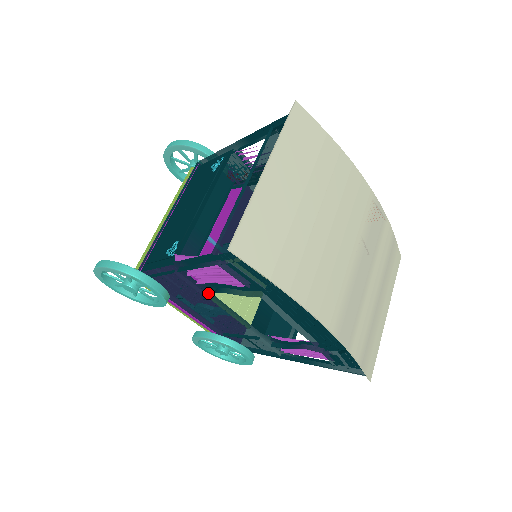
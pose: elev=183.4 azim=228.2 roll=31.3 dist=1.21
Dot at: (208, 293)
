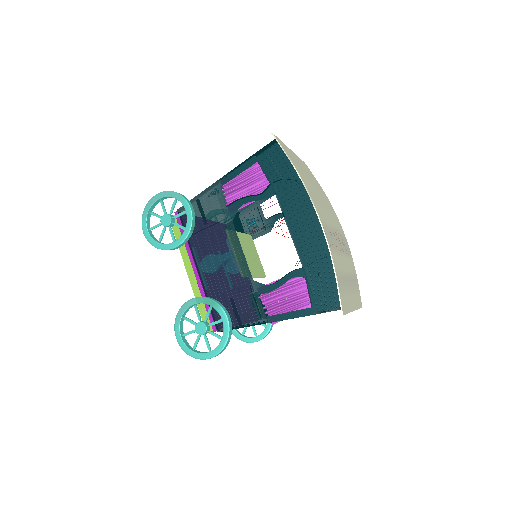
Dot at: (228, 220)
